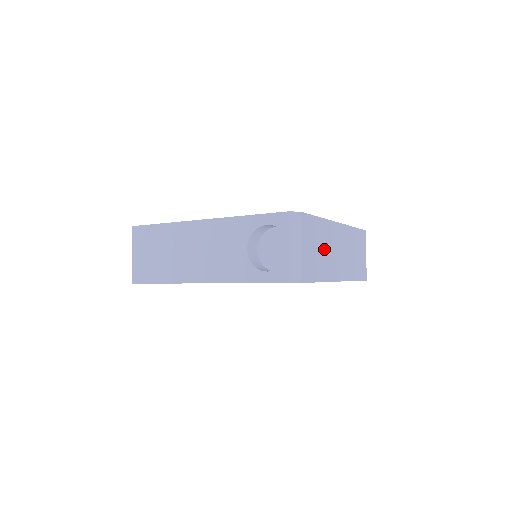
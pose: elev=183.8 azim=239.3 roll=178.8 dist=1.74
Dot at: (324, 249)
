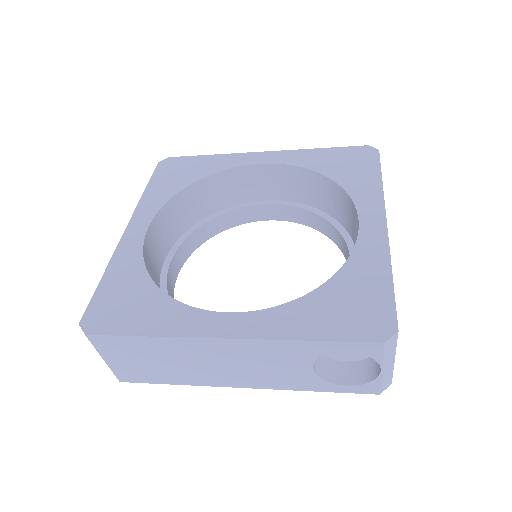
Dot at: occluded
